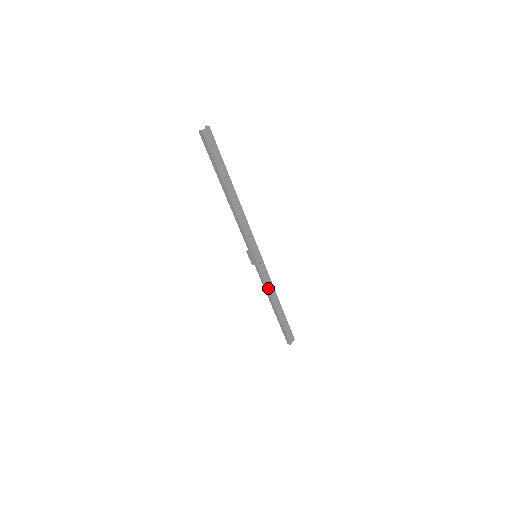
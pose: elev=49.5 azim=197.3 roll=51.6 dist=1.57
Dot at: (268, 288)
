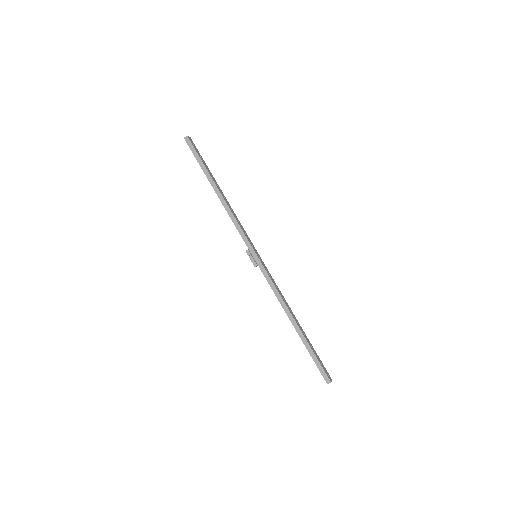
Dot at: (279, 293)
